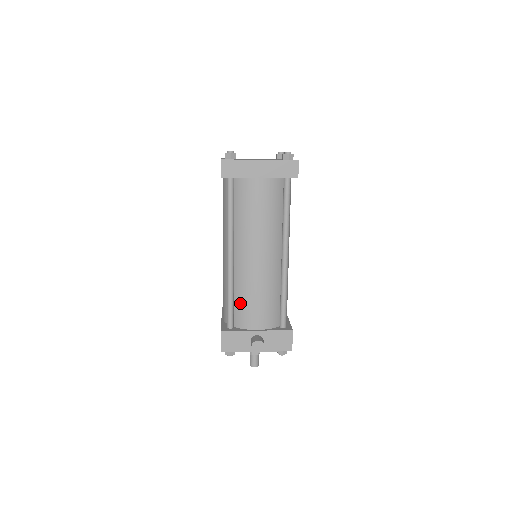
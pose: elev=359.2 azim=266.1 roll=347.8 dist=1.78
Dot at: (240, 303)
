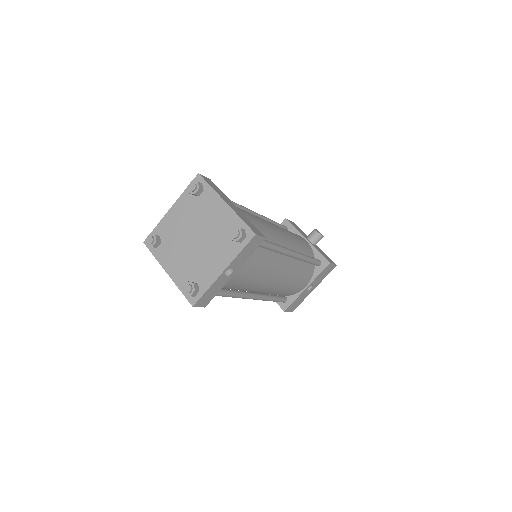
Dot at: occluded
